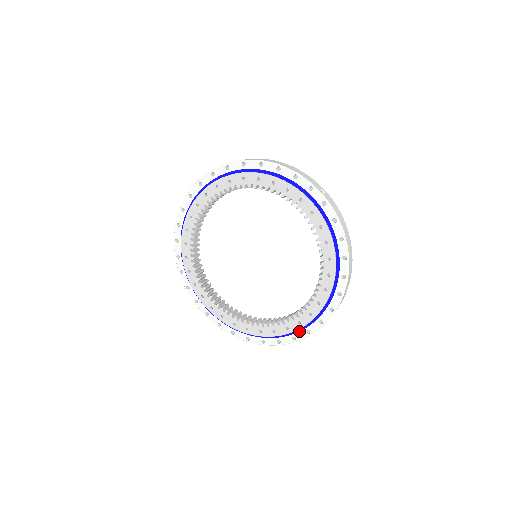
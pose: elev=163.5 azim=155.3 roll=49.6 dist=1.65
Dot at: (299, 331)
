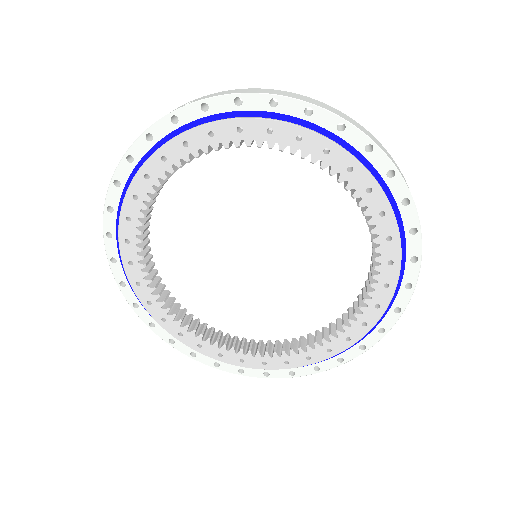
Dot at: (279, 369)
